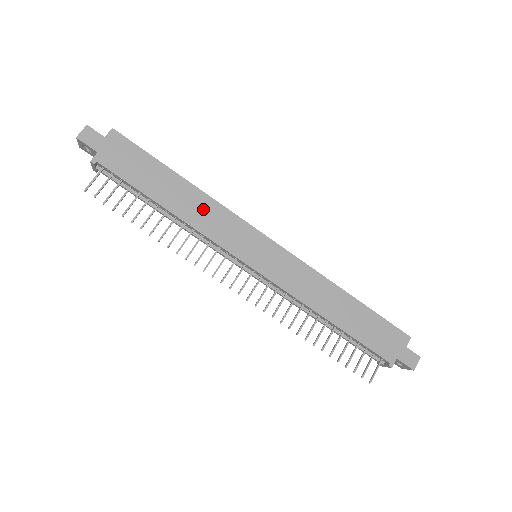
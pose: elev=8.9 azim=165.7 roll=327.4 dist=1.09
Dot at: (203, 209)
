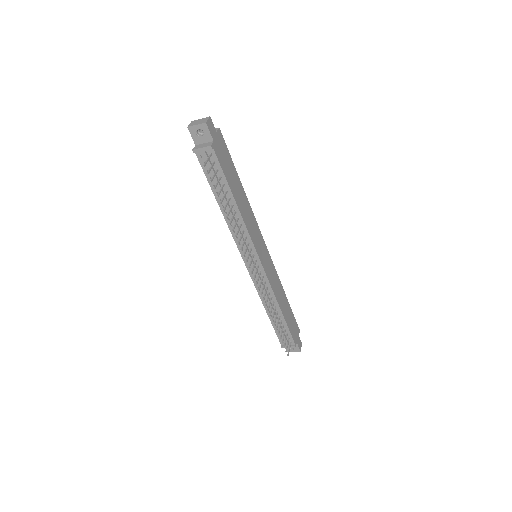
Dot at: (248, 212)
